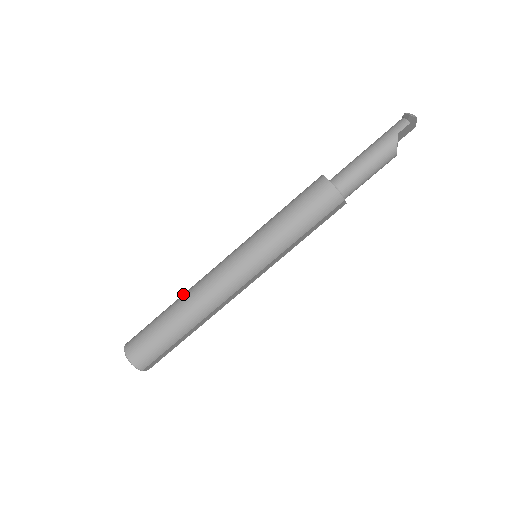
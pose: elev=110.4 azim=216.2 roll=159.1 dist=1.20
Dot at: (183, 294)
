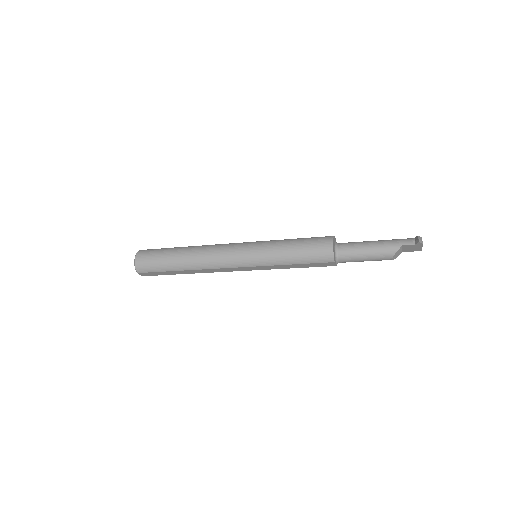
Dot at: occluded
